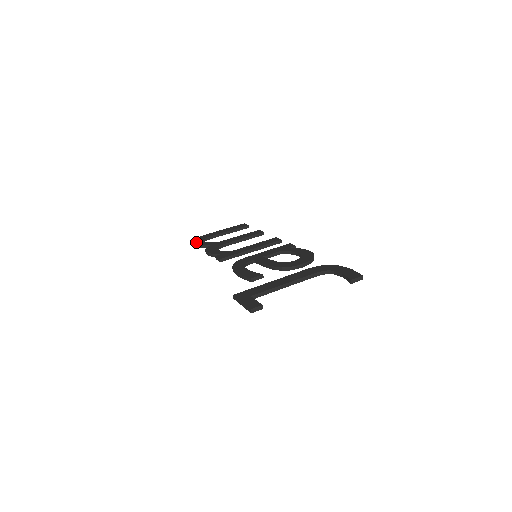
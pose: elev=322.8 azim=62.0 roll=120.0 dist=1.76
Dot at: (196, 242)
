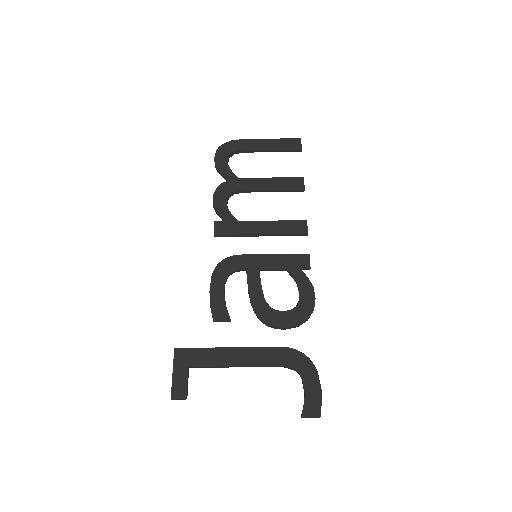
Dot at: (218, 157)
